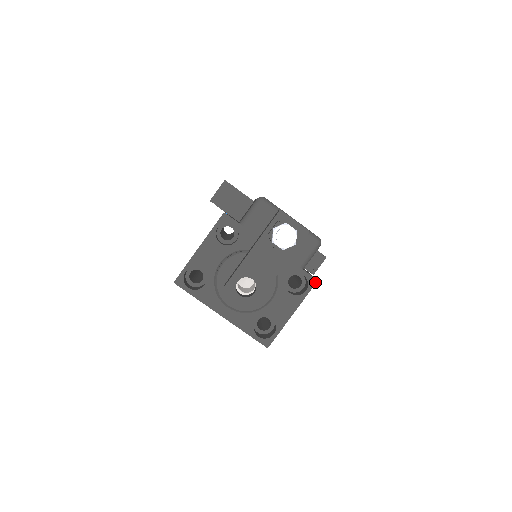
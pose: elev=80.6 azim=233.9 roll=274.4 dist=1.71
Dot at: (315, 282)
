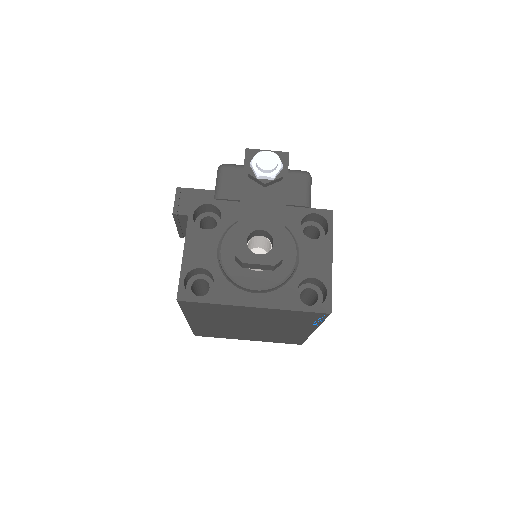
Dot at: (331, 214)
